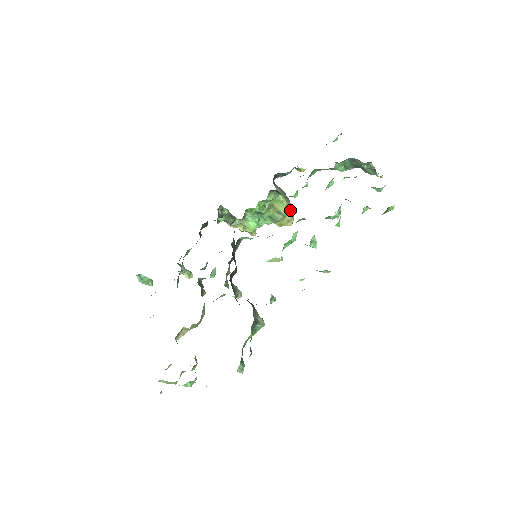
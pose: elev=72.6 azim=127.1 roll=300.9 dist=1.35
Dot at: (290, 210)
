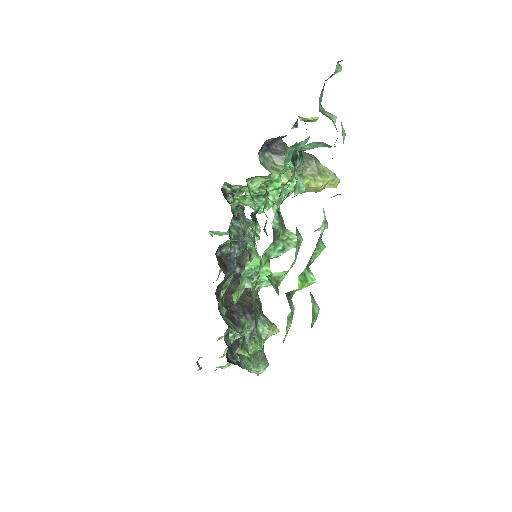
Dot at: (309, 181)
